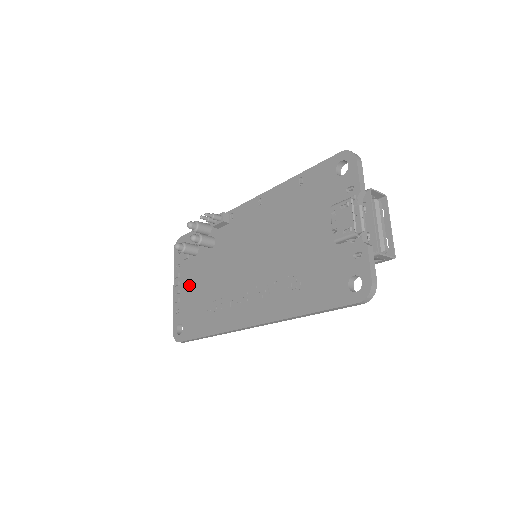
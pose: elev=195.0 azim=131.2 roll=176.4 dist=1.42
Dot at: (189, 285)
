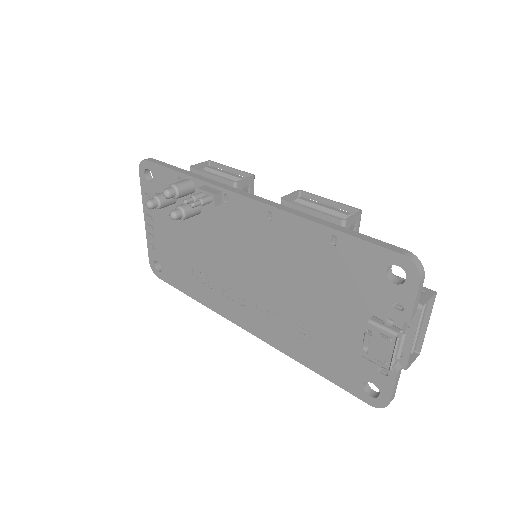
Dot at: (166, 231)
